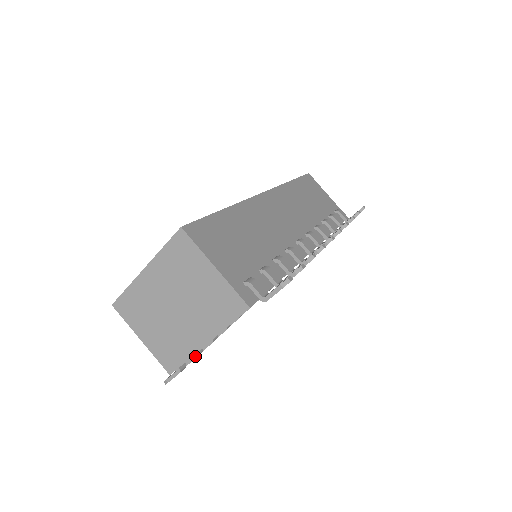
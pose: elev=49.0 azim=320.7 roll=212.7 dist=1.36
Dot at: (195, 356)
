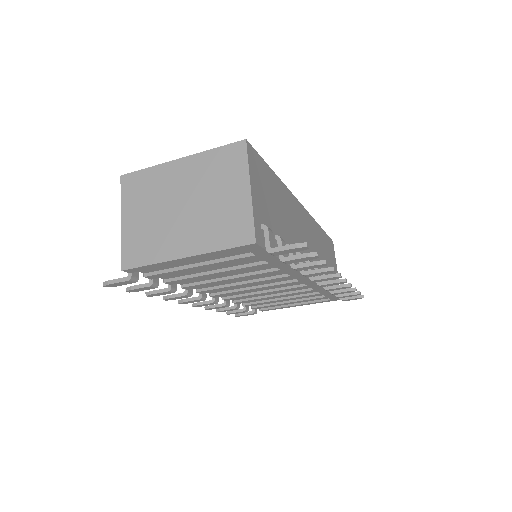
Dot at: (149, 284)
